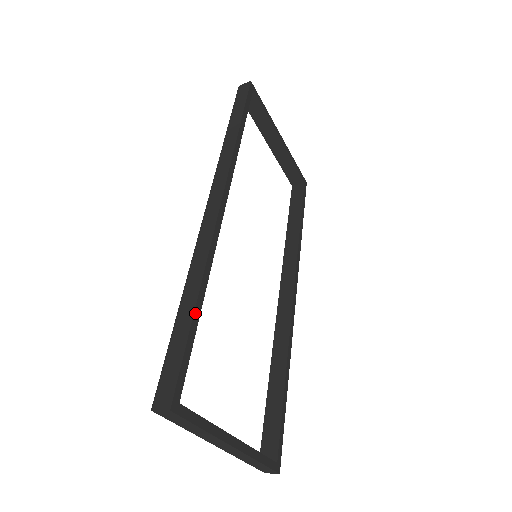
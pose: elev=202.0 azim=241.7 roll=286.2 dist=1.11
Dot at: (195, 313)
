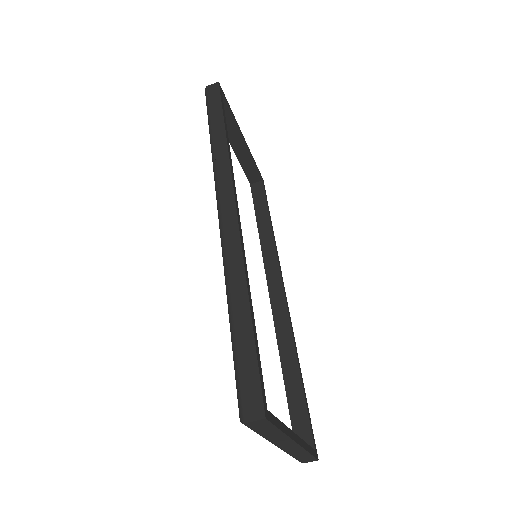
Dot at: (252, 319)
